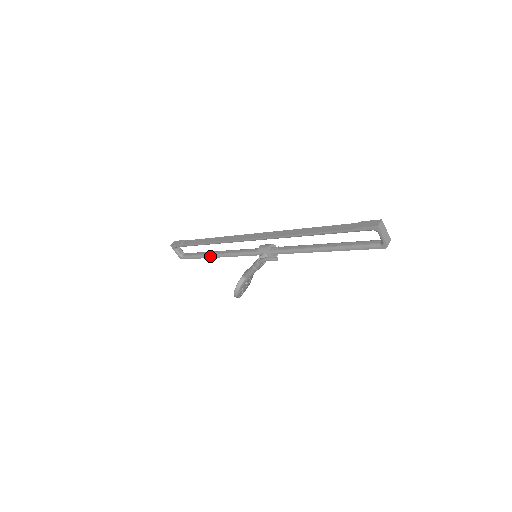
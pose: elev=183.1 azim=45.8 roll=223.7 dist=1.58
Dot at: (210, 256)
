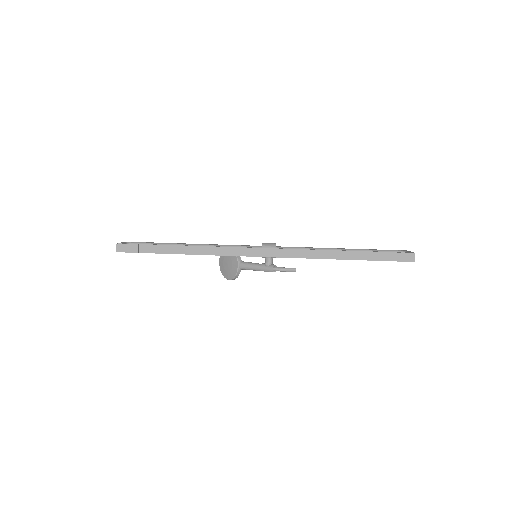
Dot at: occluded
